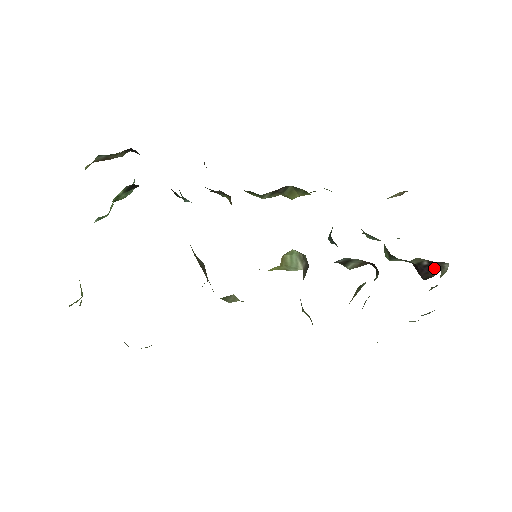
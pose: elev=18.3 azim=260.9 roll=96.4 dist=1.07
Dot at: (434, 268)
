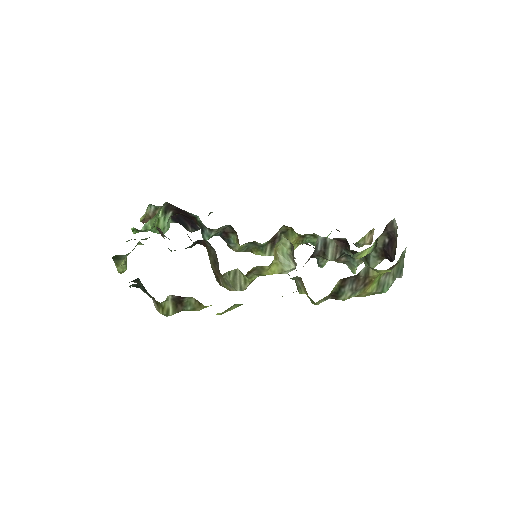
Dot at: (394, 240)
